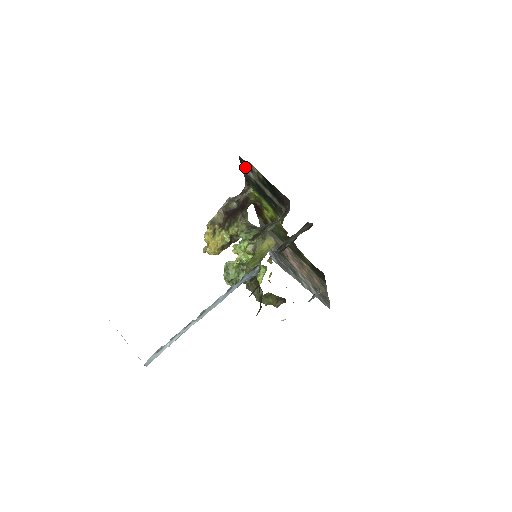
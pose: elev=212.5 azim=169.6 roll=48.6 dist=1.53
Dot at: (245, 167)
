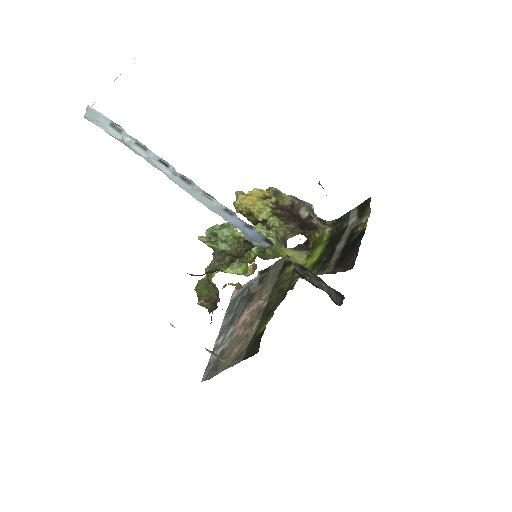
Dot at: (360, 209)
